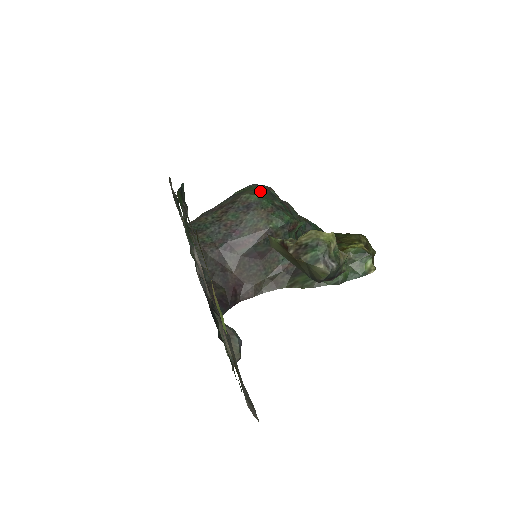
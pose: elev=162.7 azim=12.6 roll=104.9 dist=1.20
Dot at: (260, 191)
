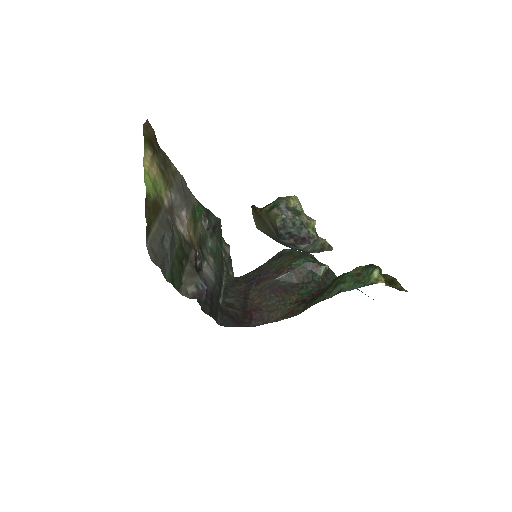
Dot at: occluded
